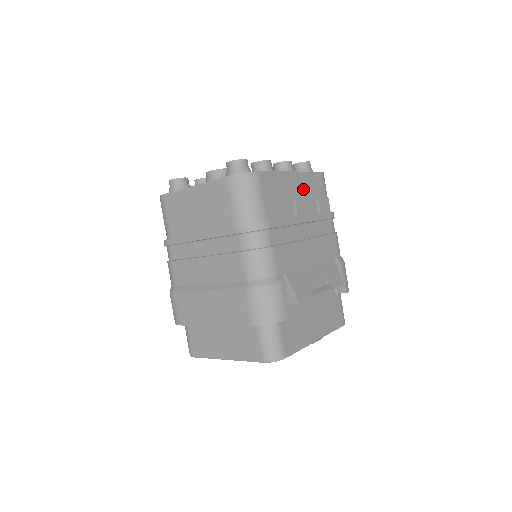
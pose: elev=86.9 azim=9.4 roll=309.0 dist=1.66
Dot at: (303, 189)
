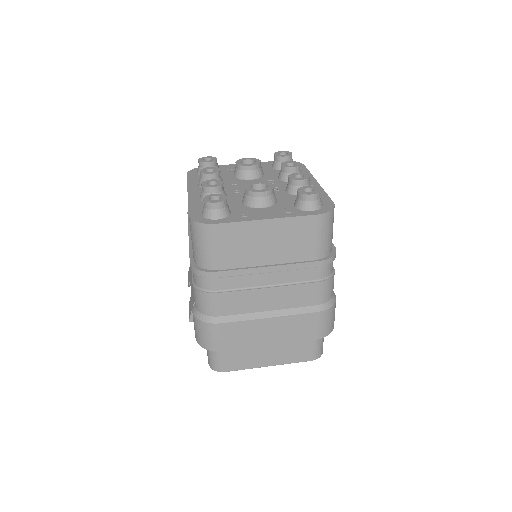
Dot at: occluded
